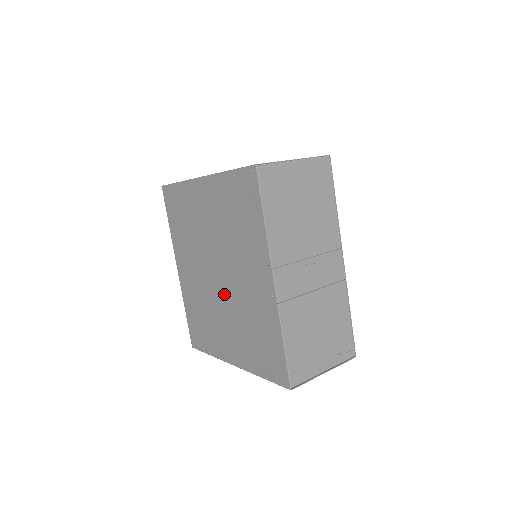
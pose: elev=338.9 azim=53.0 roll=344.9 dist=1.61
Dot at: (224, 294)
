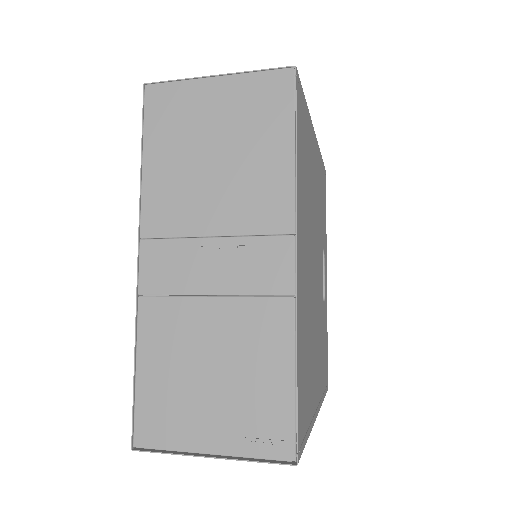
Dot at: occluded
